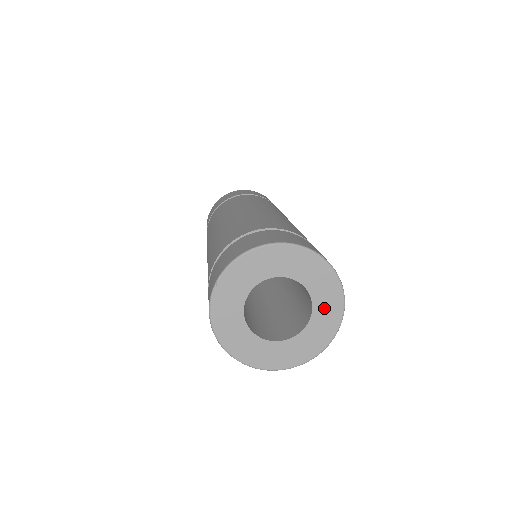
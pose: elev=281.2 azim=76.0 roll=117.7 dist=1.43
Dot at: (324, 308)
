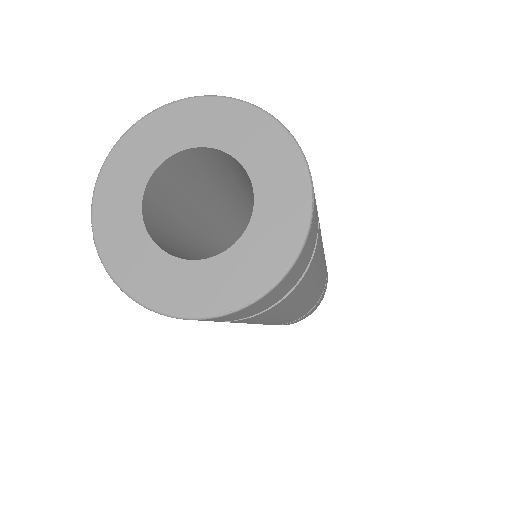
Dot at: (252, 255)
